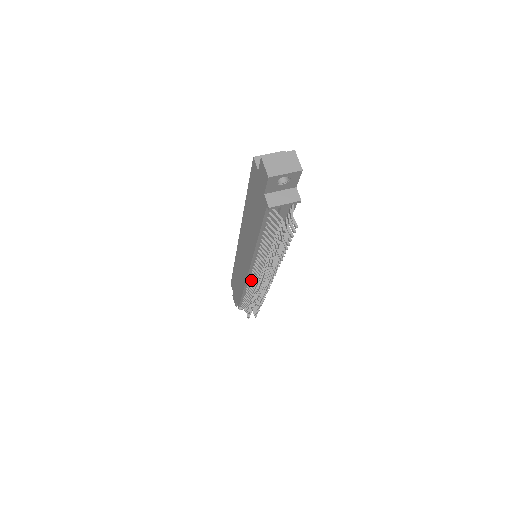
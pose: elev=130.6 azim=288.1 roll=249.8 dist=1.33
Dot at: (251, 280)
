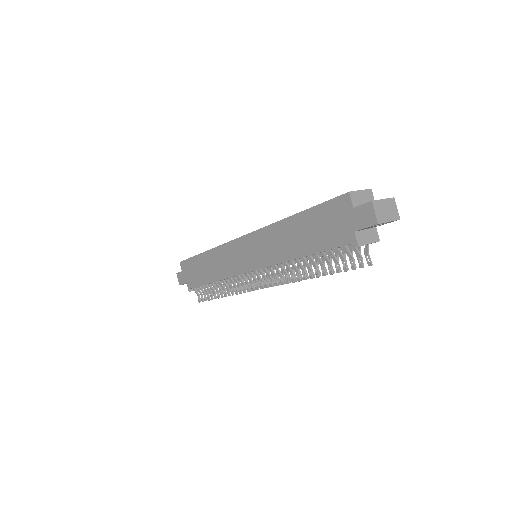
Dot at: (242, 277)
